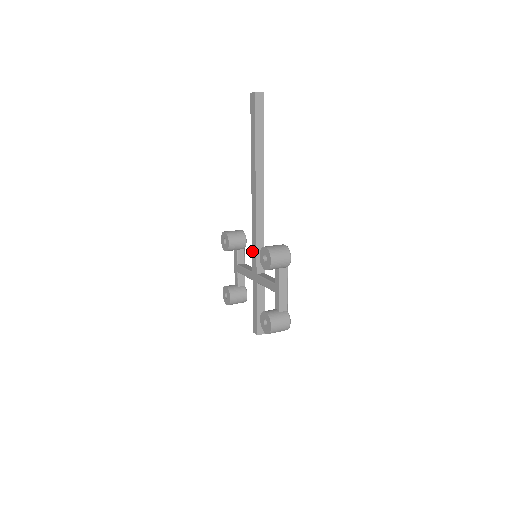
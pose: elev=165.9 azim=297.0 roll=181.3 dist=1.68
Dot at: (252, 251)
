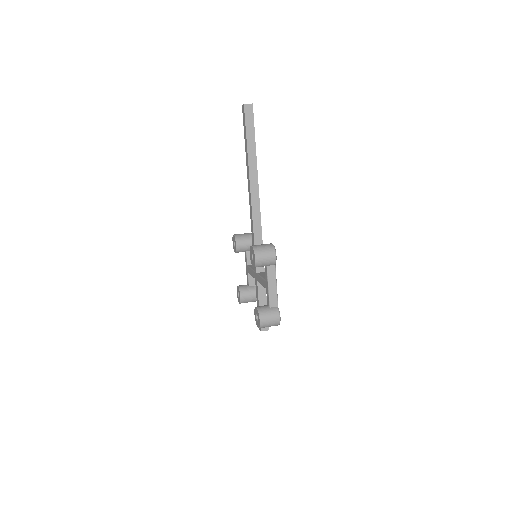
Dot at: occluded
